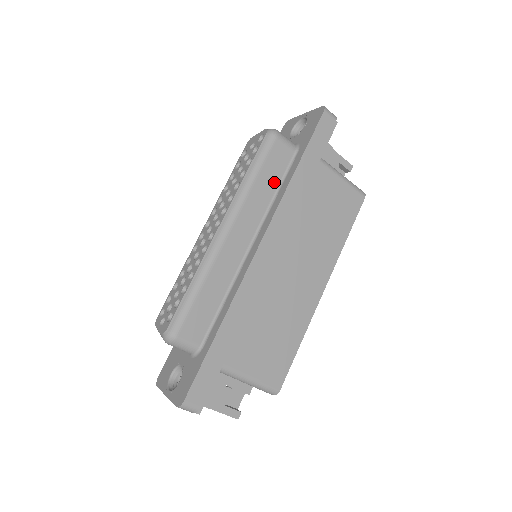
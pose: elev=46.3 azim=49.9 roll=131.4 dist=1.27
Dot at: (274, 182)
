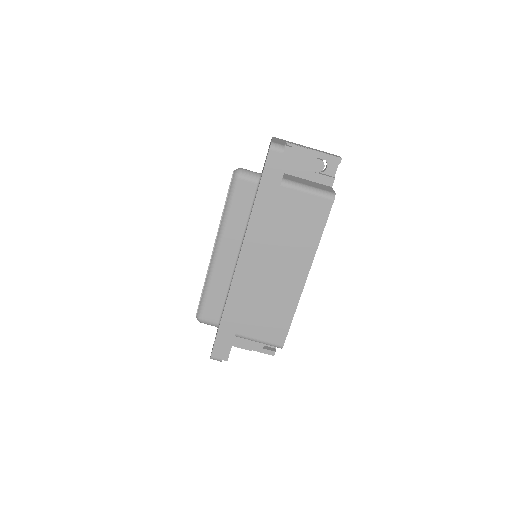
Dot at: (245, 211)
